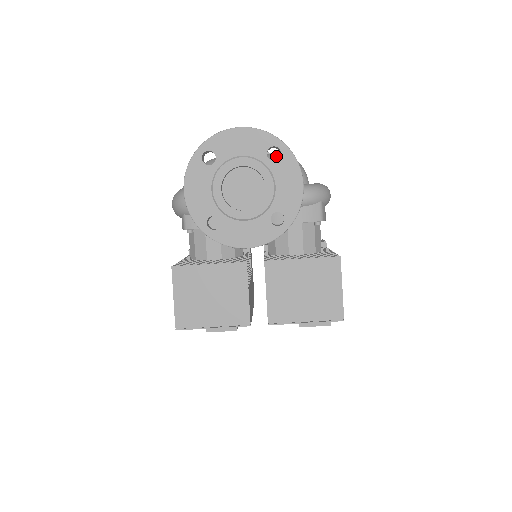
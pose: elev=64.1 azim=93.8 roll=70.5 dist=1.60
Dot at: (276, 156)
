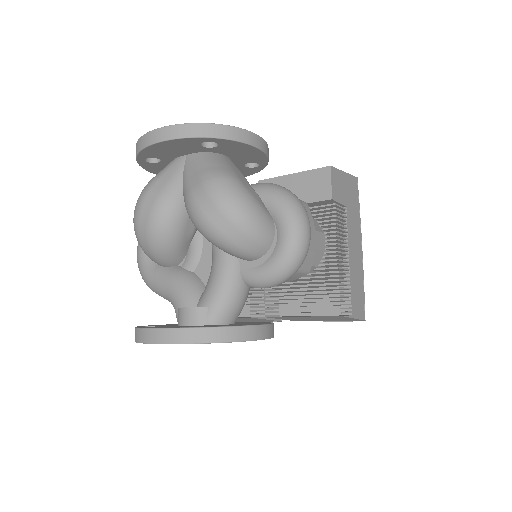
Dot at: (210, 231)
